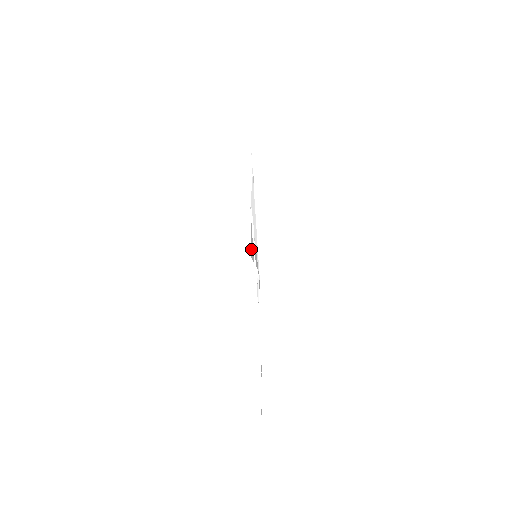
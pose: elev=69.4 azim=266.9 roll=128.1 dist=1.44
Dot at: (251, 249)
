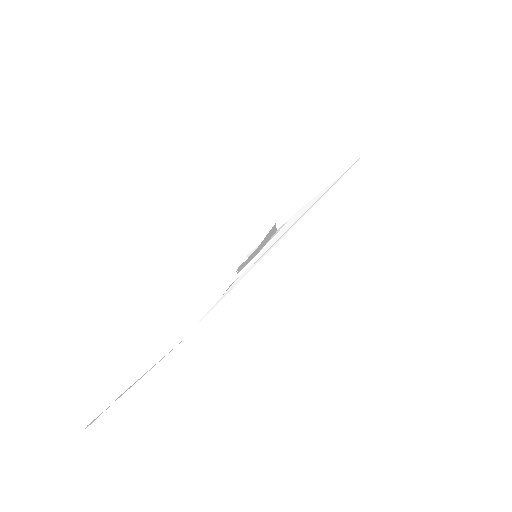
Dot at: (269, 232)
